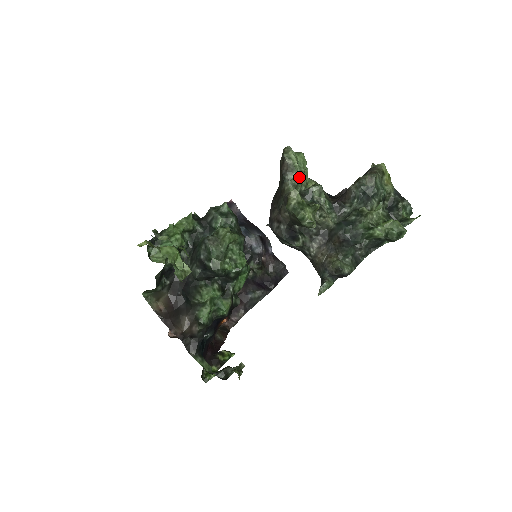
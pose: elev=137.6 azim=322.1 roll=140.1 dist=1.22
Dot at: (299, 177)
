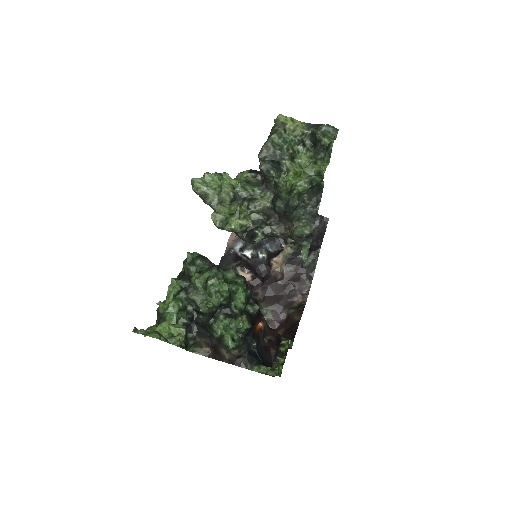
Dot at: (216, 194)
